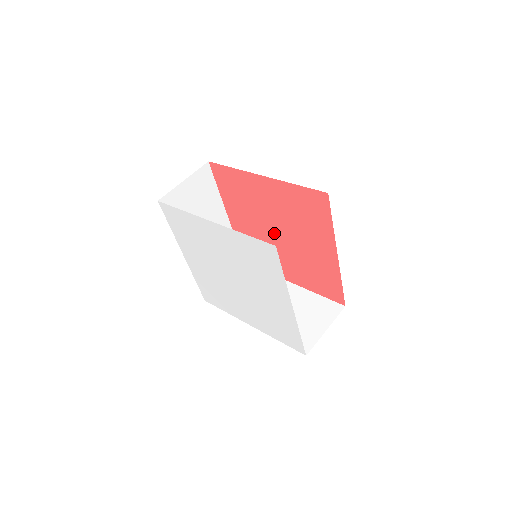
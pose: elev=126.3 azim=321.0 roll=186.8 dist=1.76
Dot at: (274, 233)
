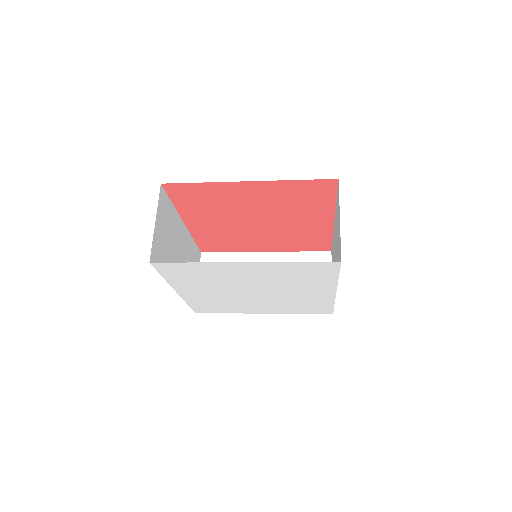
Dot at: (253, 222)
